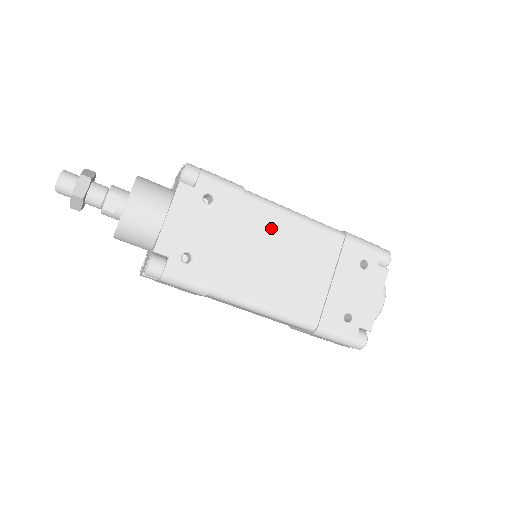
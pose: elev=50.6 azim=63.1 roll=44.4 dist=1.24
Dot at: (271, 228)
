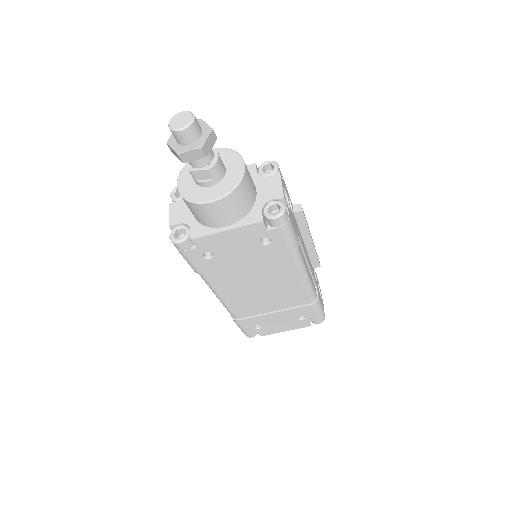
Dot at: (281, 275)
